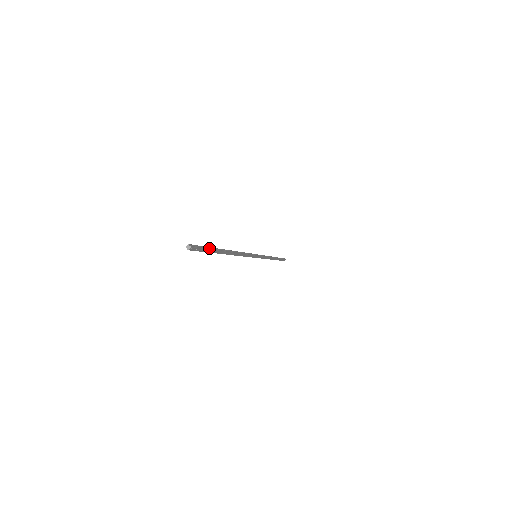
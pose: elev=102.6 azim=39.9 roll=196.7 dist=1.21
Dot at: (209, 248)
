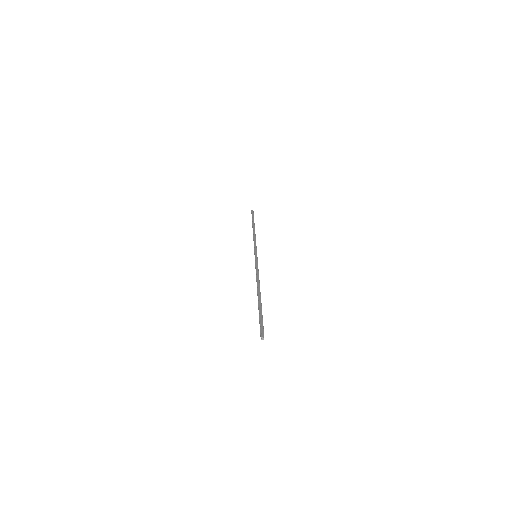
Dot at: (262, 317)
